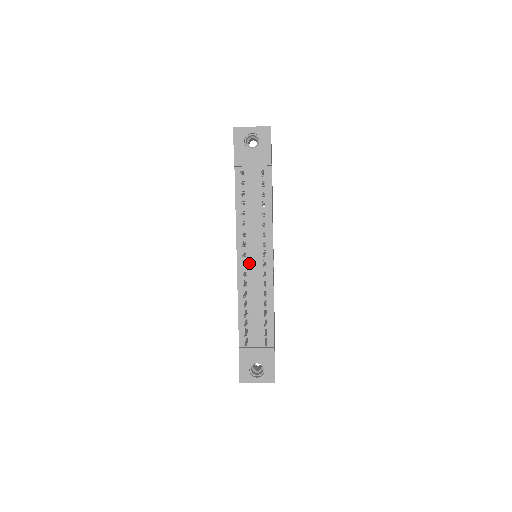
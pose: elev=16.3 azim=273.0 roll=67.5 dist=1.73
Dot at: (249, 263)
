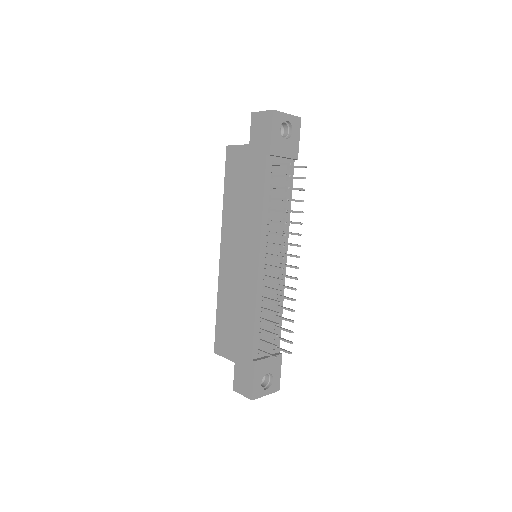
Dot at: occluded
